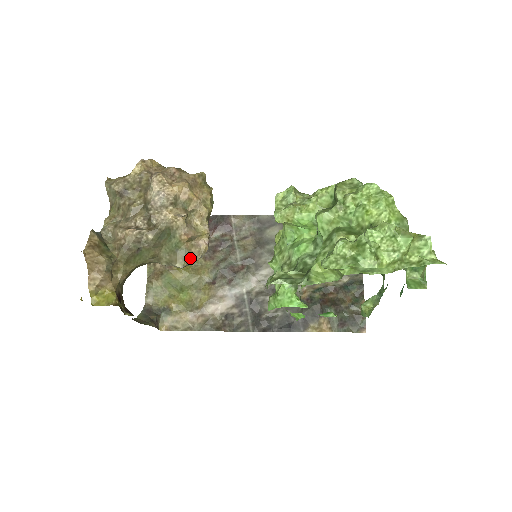
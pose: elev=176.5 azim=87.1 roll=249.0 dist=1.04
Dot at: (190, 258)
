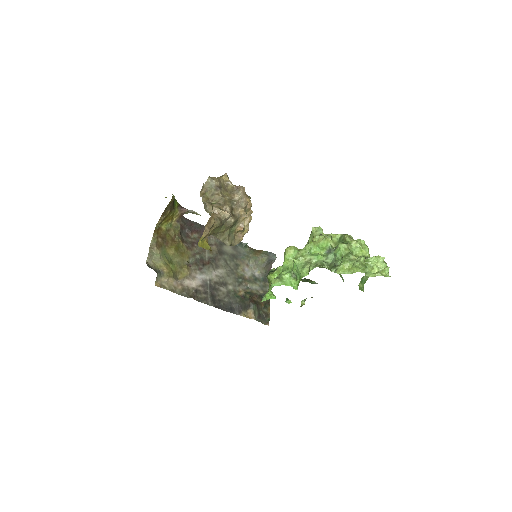
Dot at: (234, 242)
